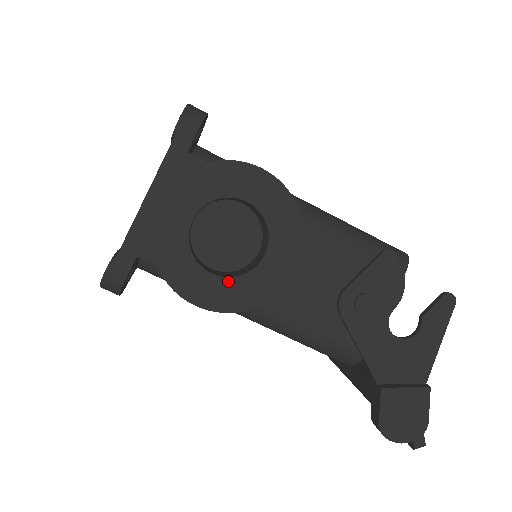
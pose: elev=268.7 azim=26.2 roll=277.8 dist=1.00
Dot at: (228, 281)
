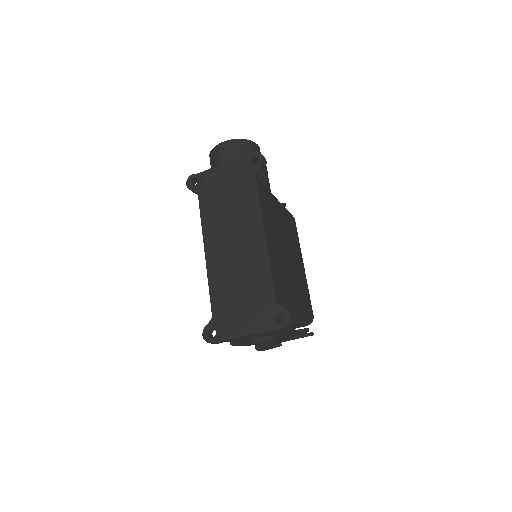
Dot at: (250, 343)
